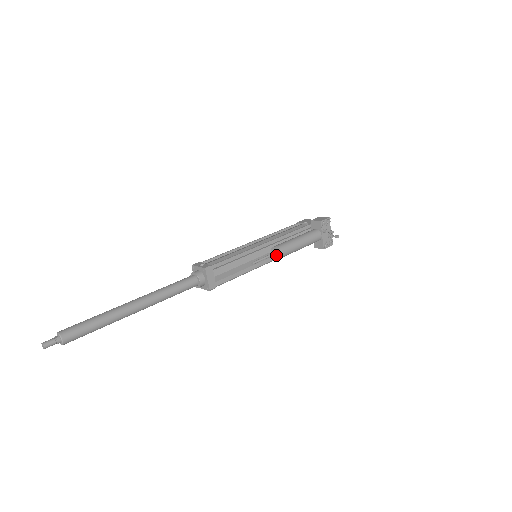
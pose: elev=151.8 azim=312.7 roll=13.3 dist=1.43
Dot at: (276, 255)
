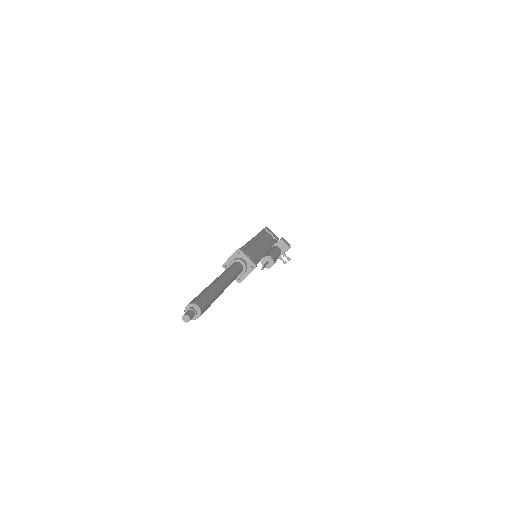
Dot at: occluded
